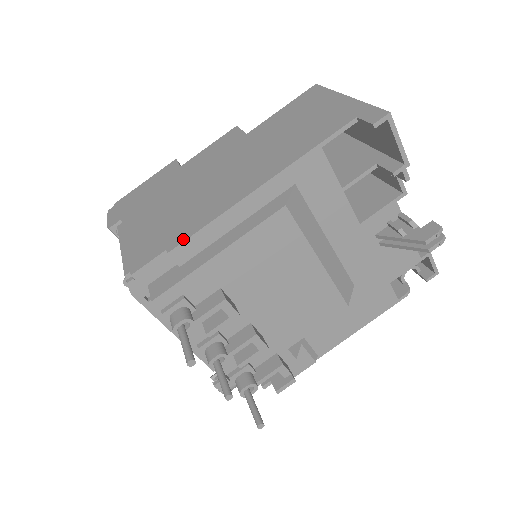
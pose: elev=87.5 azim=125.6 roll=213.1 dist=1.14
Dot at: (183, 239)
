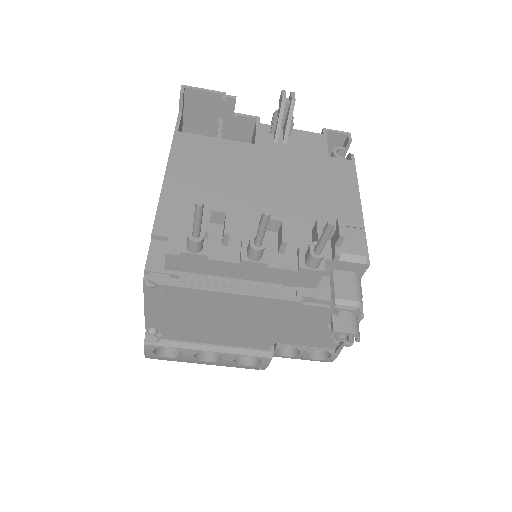
Dot at: (154, 223)
